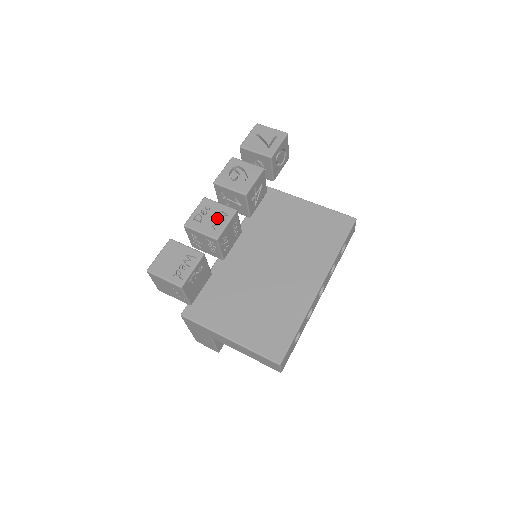
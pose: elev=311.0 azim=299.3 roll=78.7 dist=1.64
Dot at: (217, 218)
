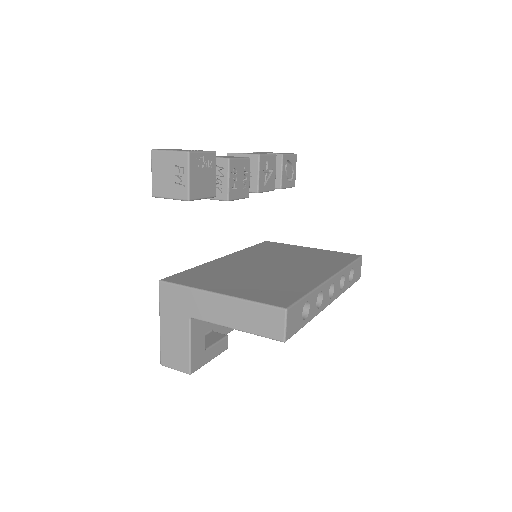
Dot at: occluded
